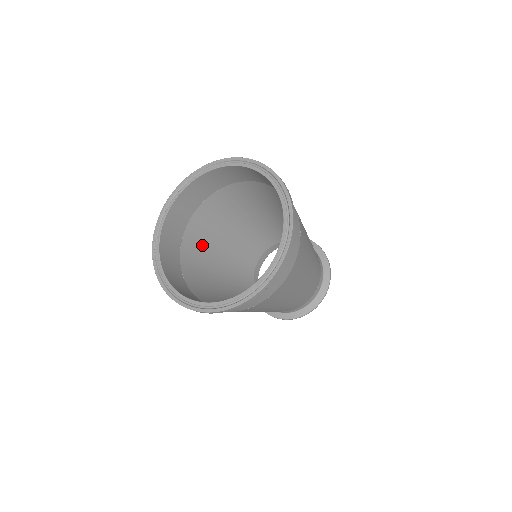
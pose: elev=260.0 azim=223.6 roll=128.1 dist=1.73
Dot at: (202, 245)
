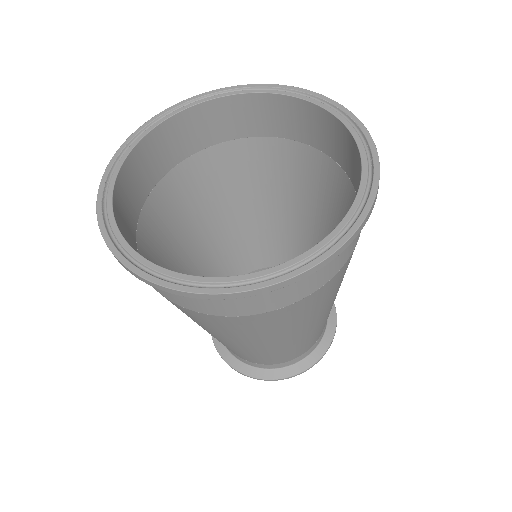
Dot at: (172, 222)
